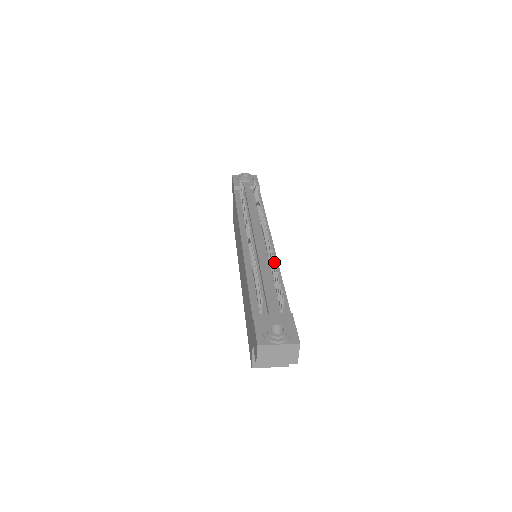
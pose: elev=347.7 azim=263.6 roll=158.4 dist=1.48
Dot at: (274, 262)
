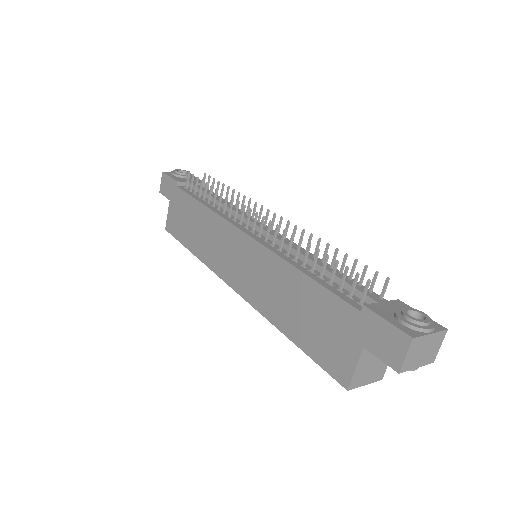
Dot at: (328, 246)
